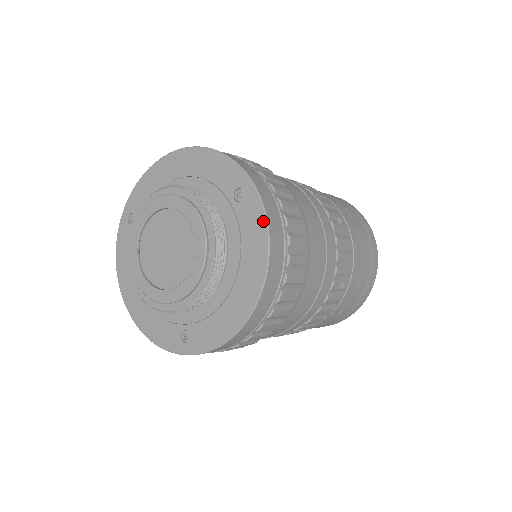
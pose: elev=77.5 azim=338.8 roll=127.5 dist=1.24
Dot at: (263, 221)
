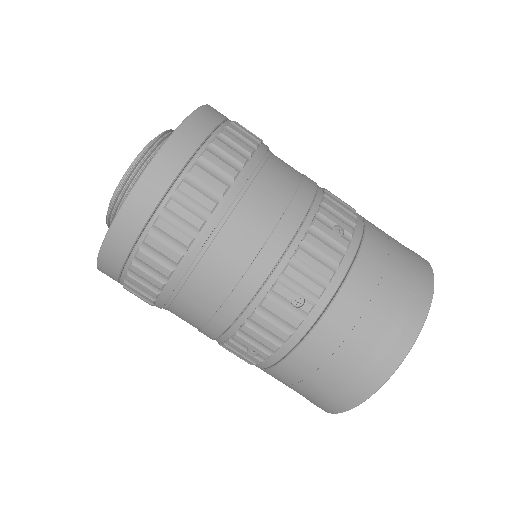
Dot at: (170, 137)
